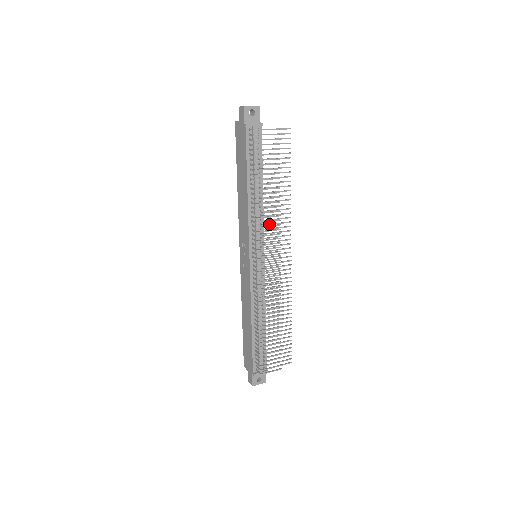
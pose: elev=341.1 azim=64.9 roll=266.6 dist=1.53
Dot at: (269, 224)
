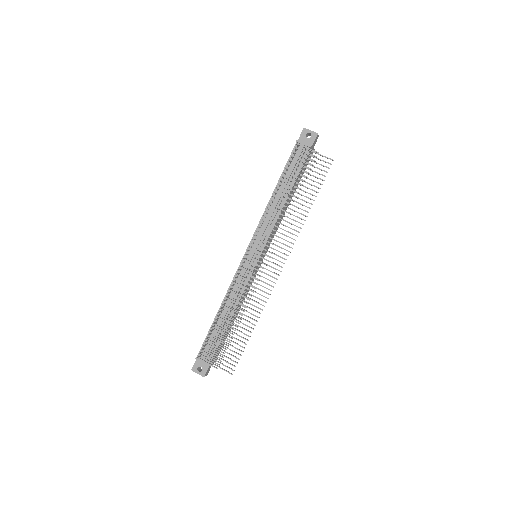
Dot at: occluded
